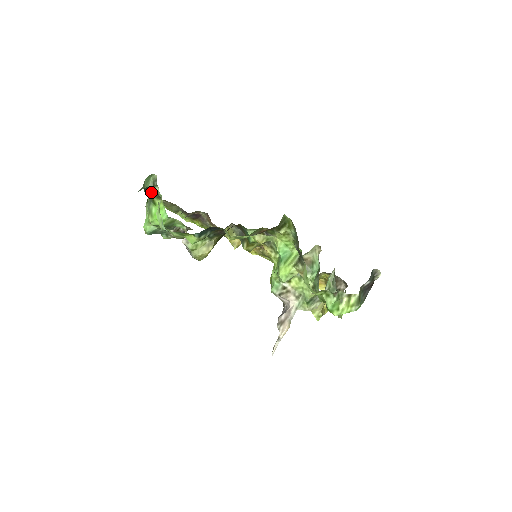
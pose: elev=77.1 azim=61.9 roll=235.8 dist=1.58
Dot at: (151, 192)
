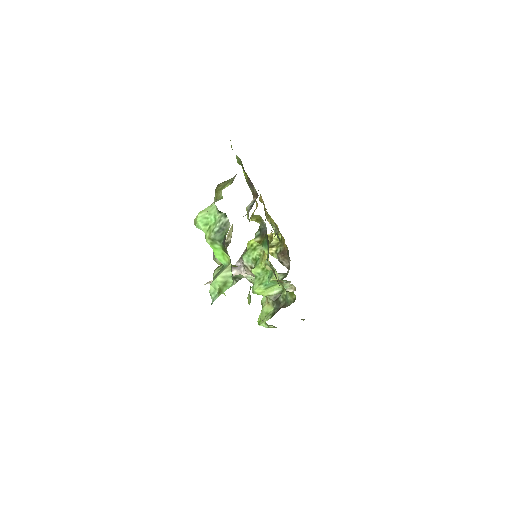
Dot at: occluded
